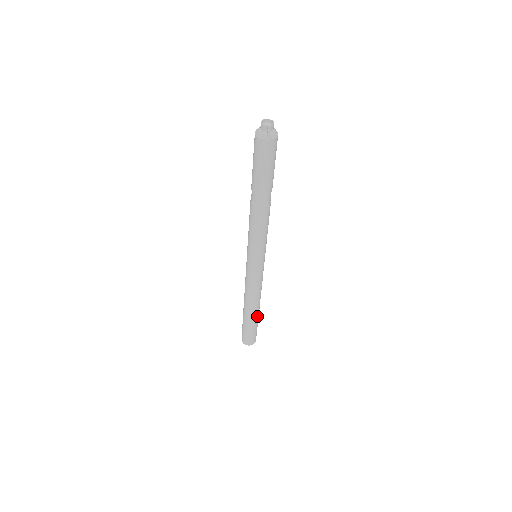
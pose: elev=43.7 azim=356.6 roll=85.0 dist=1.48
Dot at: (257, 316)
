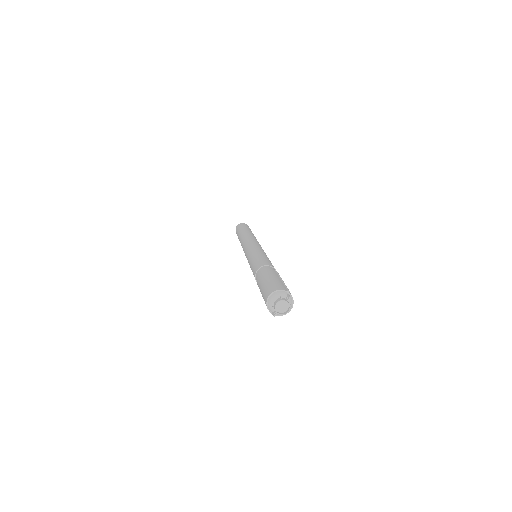
Dot at: occluded
